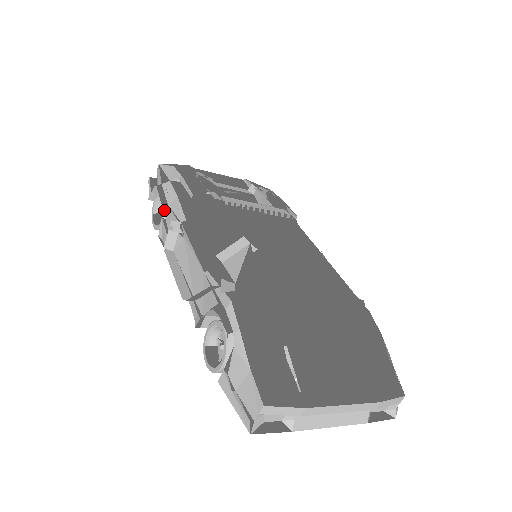
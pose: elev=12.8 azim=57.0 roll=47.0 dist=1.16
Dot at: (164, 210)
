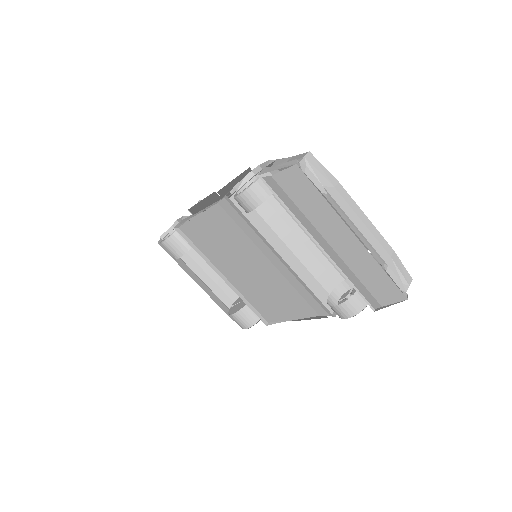
Dot at: (185, 217)
